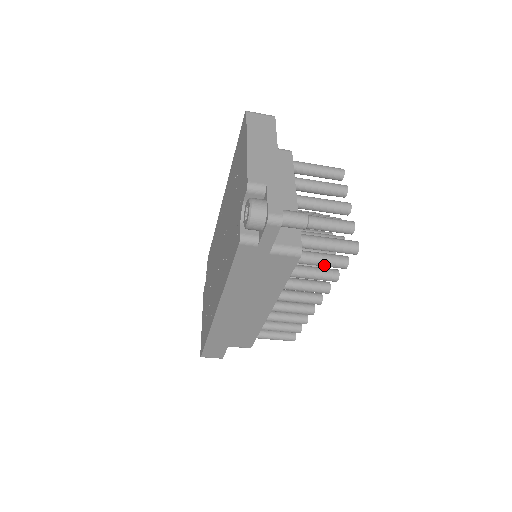
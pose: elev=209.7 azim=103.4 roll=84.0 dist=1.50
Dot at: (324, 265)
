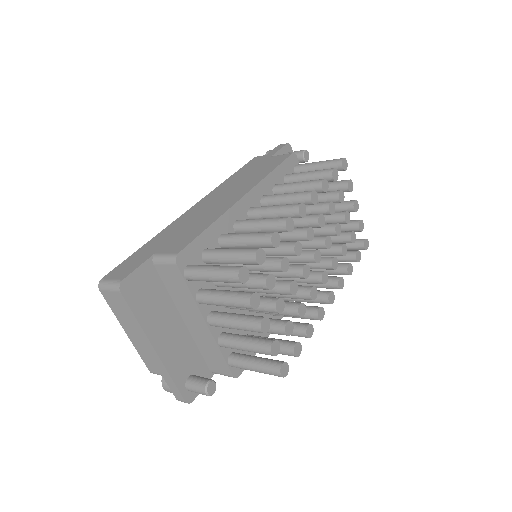
Dot at: occluded
